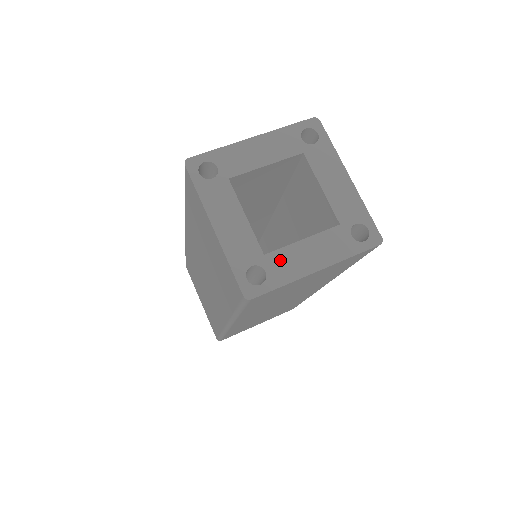
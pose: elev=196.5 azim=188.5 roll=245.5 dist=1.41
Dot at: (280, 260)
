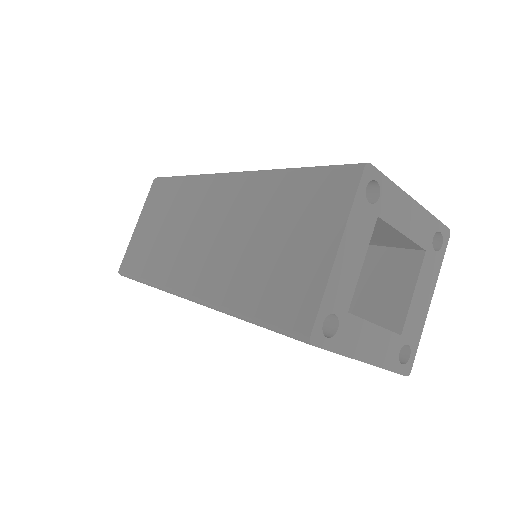
Dot at: (410, 326)
